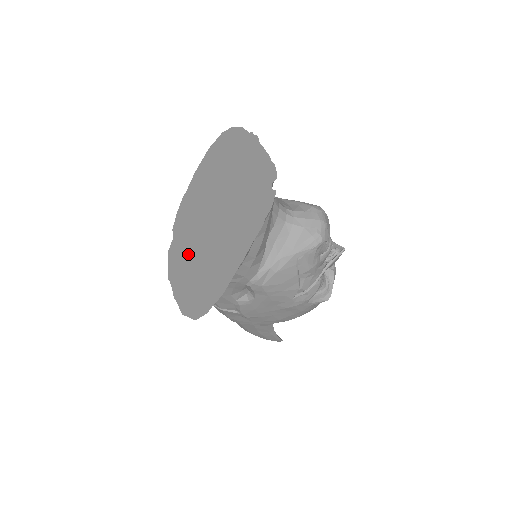
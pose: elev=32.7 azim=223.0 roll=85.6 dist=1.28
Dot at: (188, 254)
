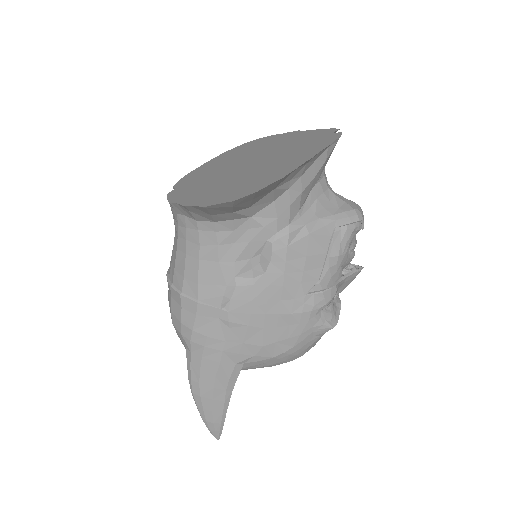
Dot at: (207, 184)
